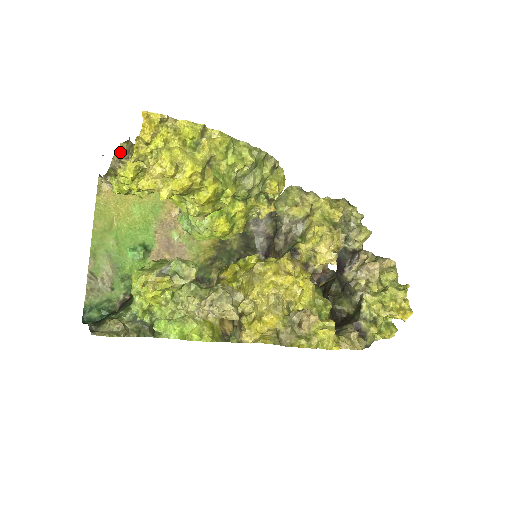
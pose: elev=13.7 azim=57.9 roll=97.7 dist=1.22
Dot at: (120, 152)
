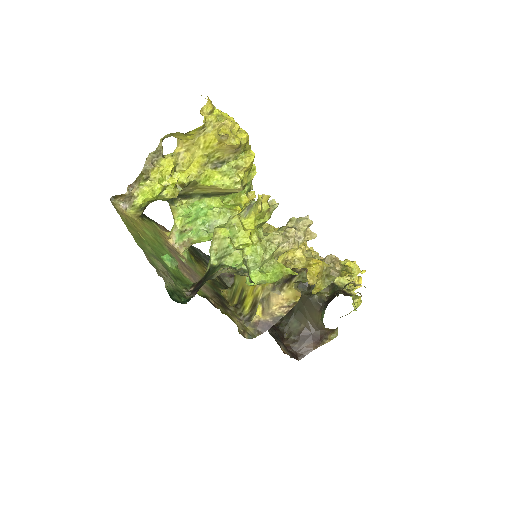
Dot at: (159, 148)
